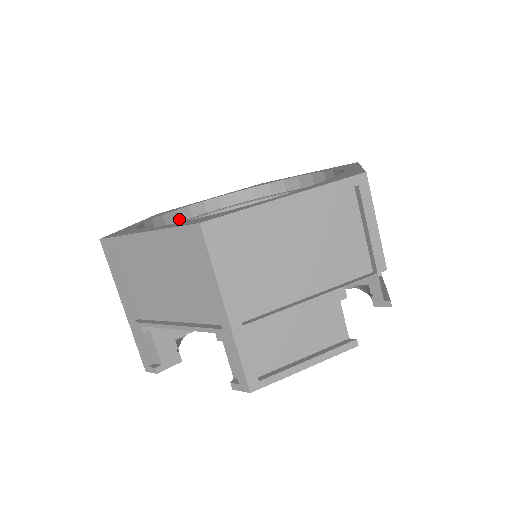
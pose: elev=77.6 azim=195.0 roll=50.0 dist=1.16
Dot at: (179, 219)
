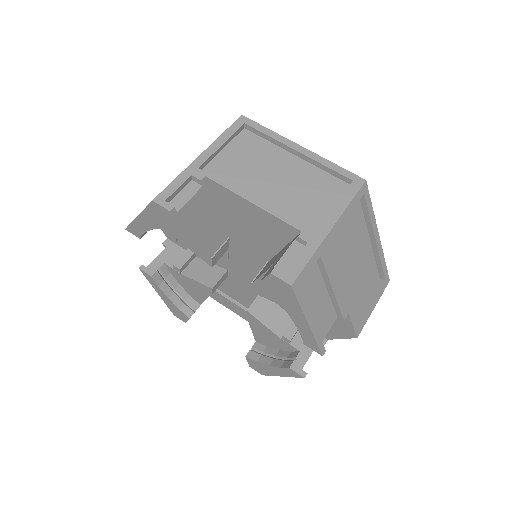
Dot at: occluded
